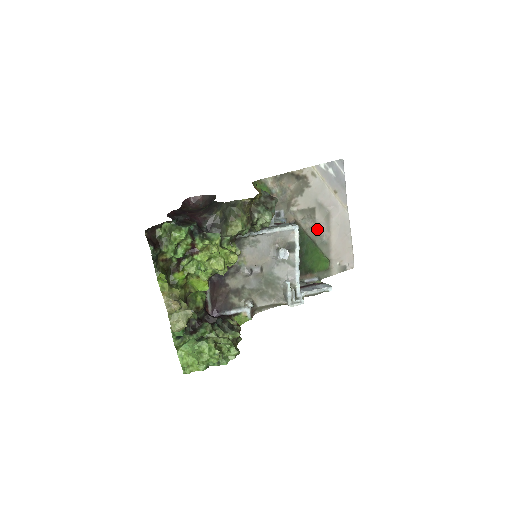
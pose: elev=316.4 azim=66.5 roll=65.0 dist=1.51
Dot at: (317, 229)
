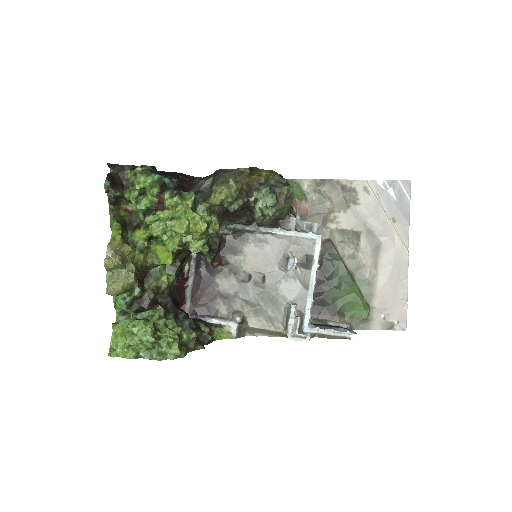
Dot at: (359, 260)
